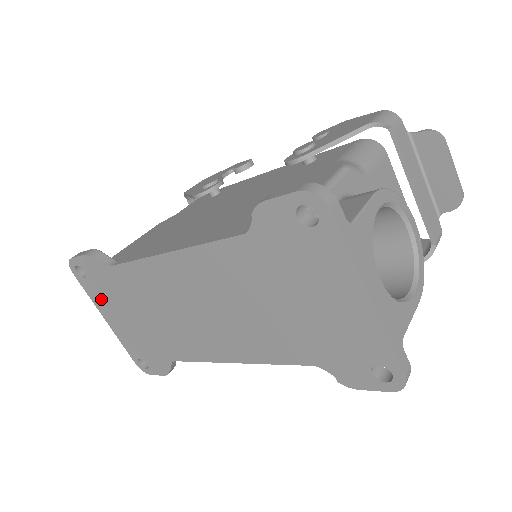
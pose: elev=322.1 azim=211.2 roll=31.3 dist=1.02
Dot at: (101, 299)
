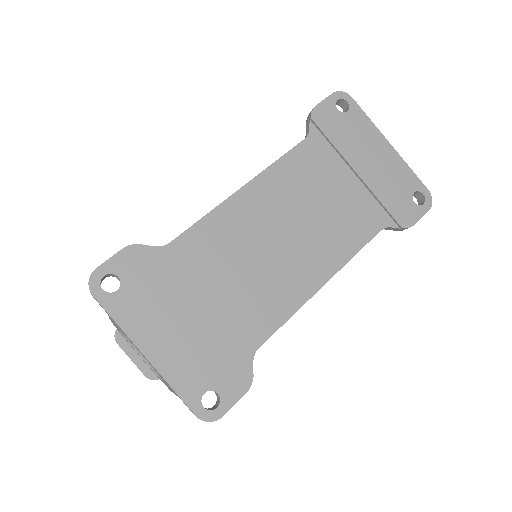
Dot at: (143, 313)
